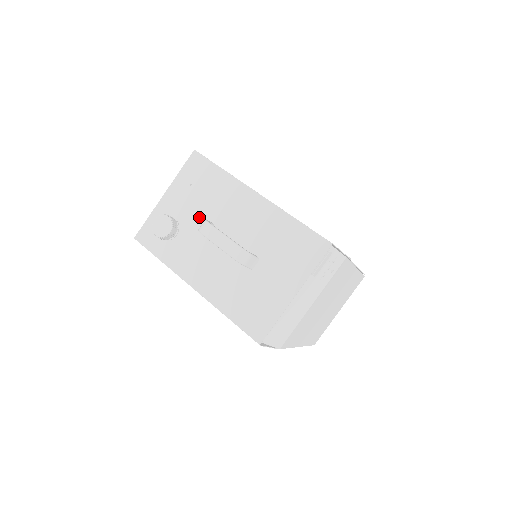
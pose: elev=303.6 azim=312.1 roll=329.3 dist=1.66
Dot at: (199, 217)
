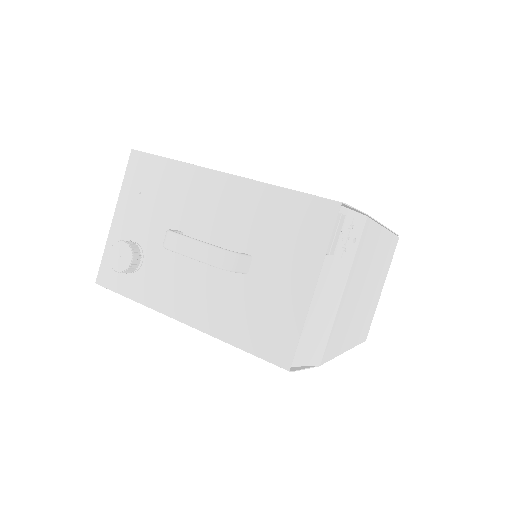
Dot at: (162, 230)
